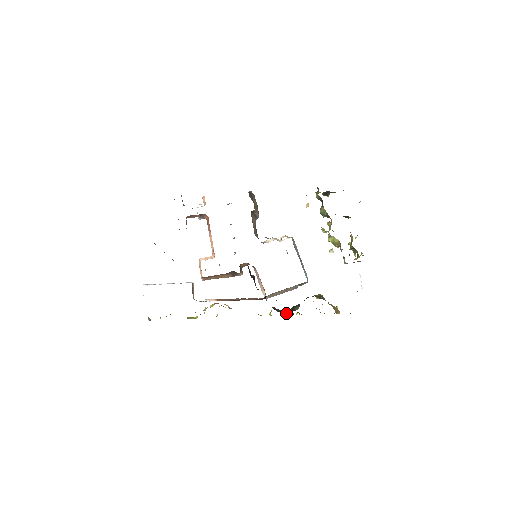
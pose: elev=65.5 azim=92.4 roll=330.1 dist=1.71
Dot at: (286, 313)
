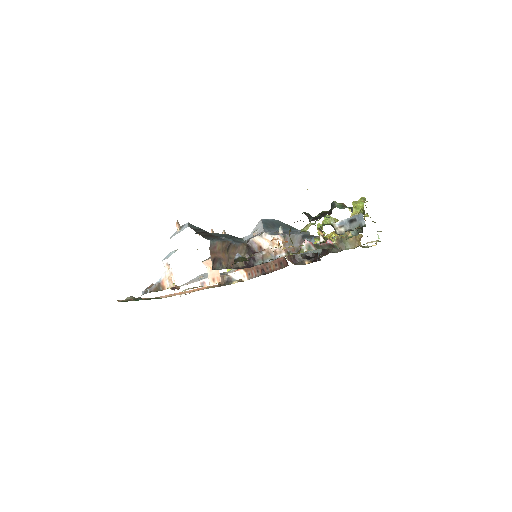
Dot at: occluded
